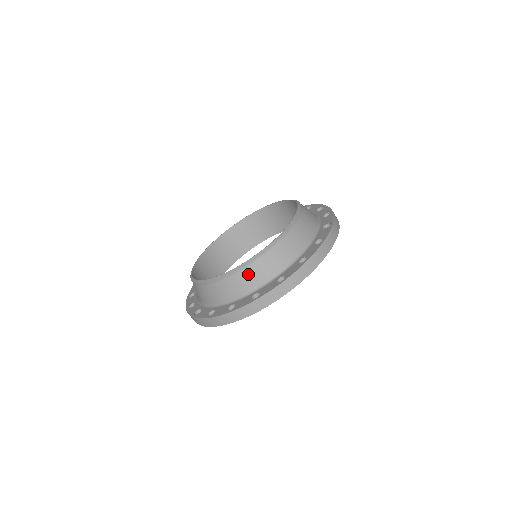
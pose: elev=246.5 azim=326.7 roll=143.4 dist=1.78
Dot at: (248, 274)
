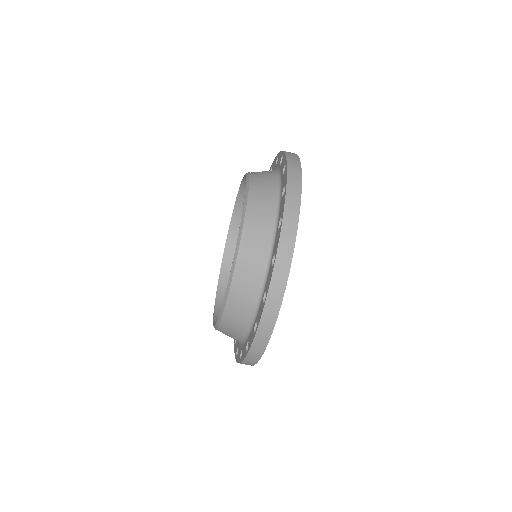
Dot at: (236, 307)
